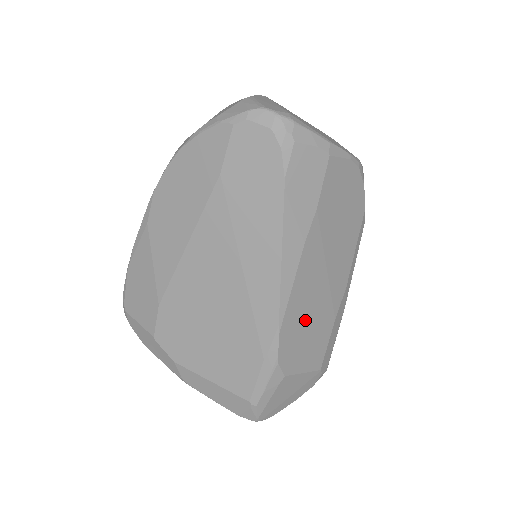
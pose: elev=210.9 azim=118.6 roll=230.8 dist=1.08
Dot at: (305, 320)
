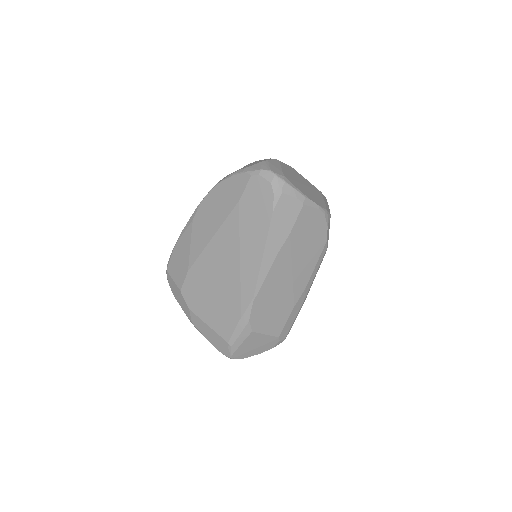
Dot at: (272, 300)
